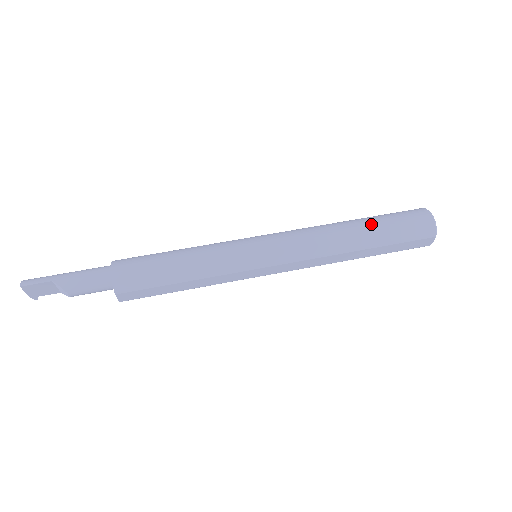
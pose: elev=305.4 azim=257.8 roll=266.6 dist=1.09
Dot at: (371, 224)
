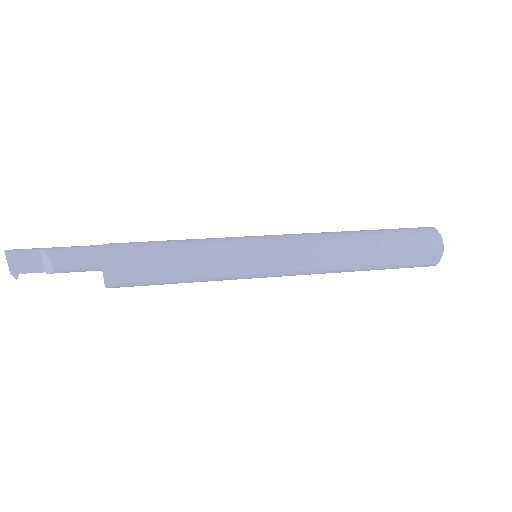
Dot at: (374, 231)
